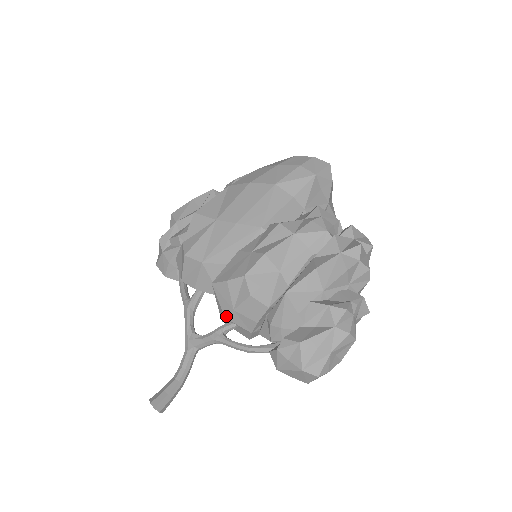
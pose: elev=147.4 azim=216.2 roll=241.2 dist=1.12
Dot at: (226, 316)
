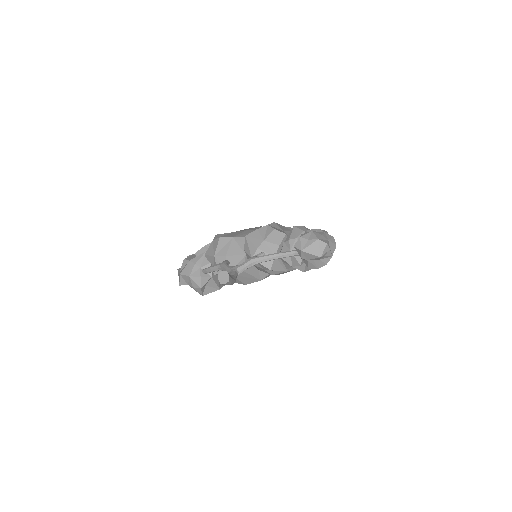
Dot at: (258, 247)
